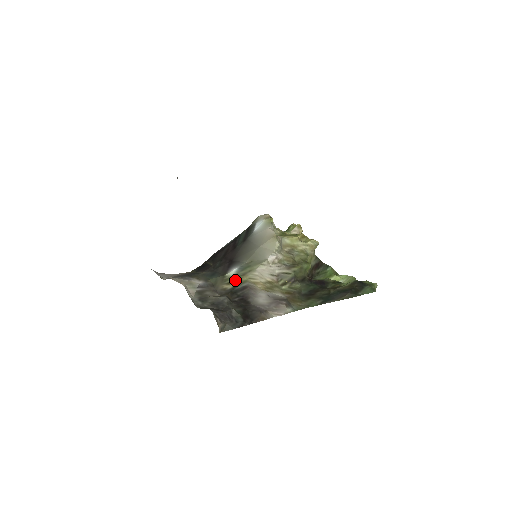
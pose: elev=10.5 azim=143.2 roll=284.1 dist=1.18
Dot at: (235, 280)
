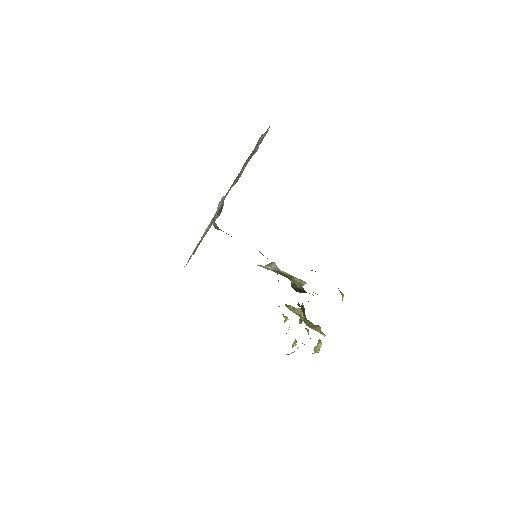
Dot at: occluded
